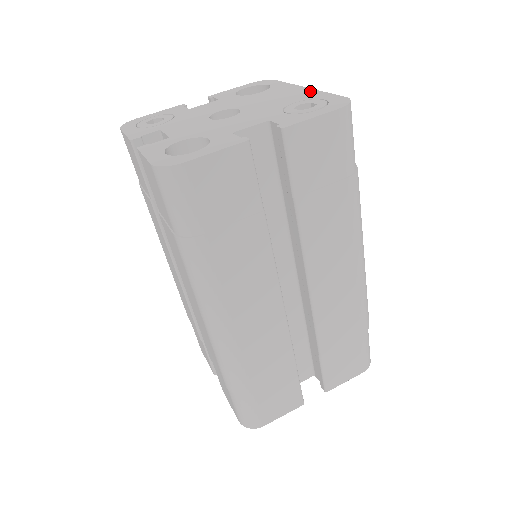
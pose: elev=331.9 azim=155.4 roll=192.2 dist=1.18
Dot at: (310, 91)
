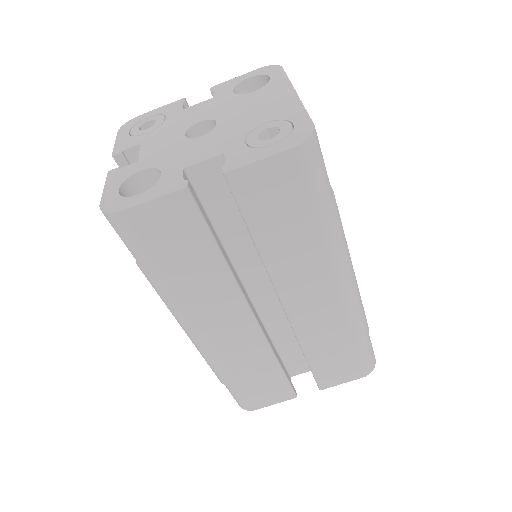
Dot at: (293, 102)
